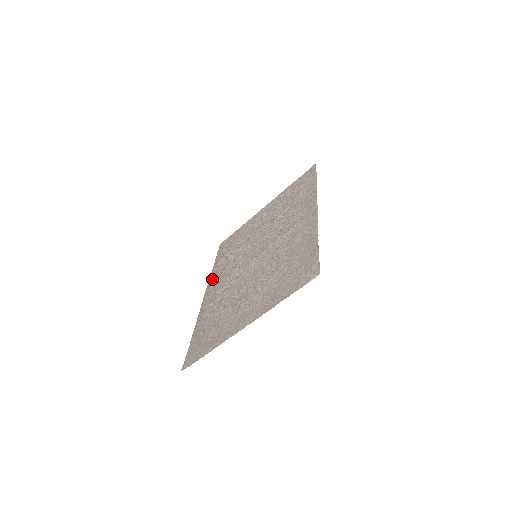
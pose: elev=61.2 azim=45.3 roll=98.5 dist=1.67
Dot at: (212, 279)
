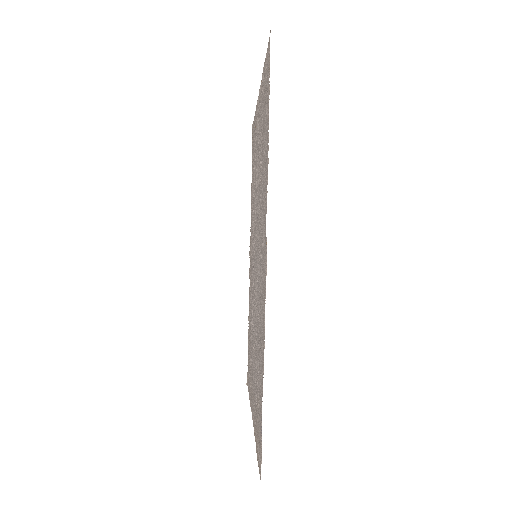
Dot at: occluded
